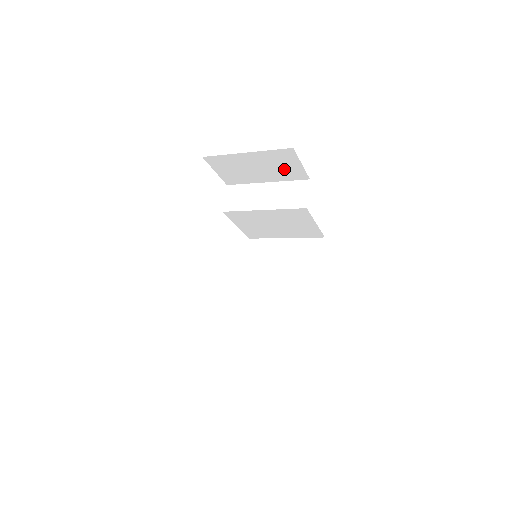
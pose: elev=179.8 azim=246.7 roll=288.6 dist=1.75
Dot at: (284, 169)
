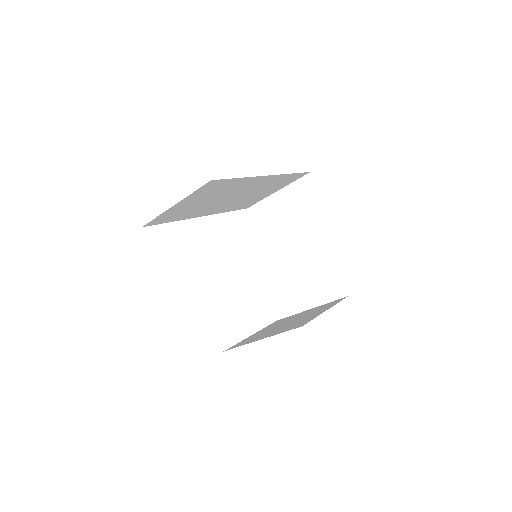
Dot at: (308, 209)
